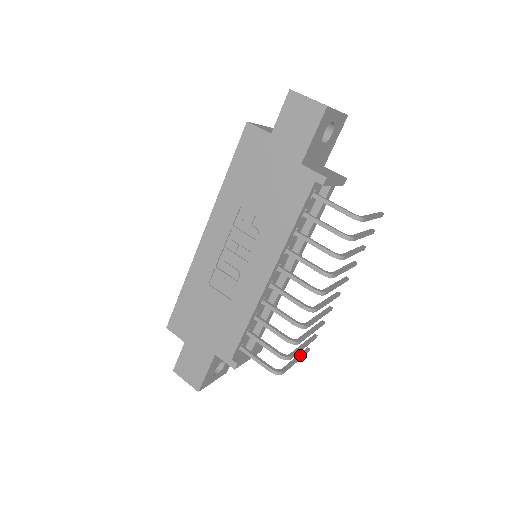
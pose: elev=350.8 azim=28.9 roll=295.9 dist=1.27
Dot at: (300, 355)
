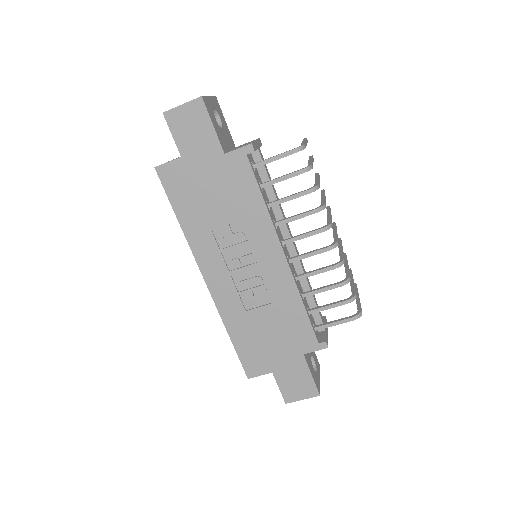
Dot at: (356, 292)
